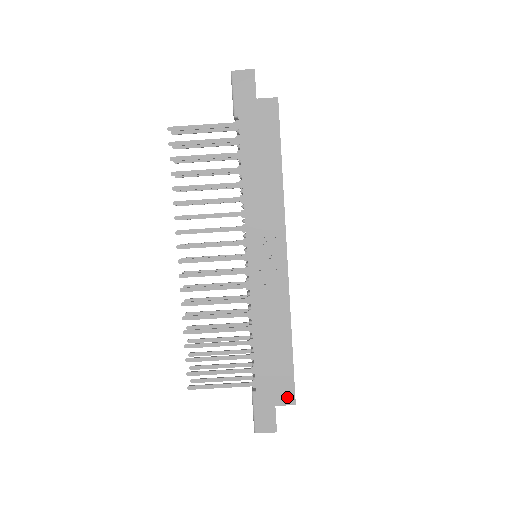
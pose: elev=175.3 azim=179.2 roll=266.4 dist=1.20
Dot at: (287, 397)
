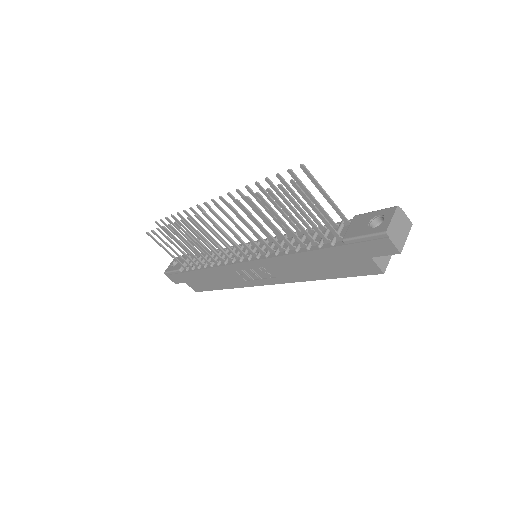
Dot at: (195, 288)
